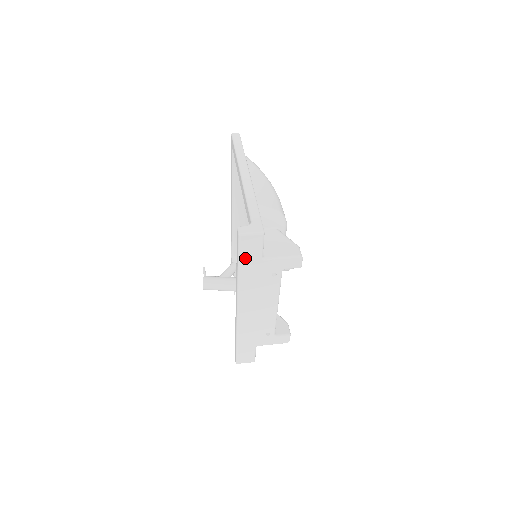
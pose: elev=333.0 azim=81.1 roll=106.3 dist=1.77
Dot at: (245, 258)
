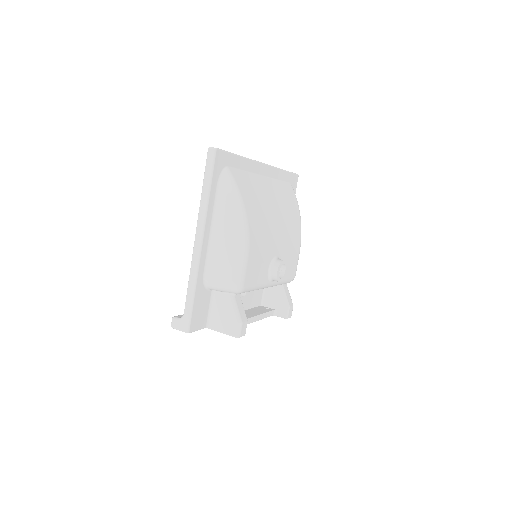
Dot at: occluded
